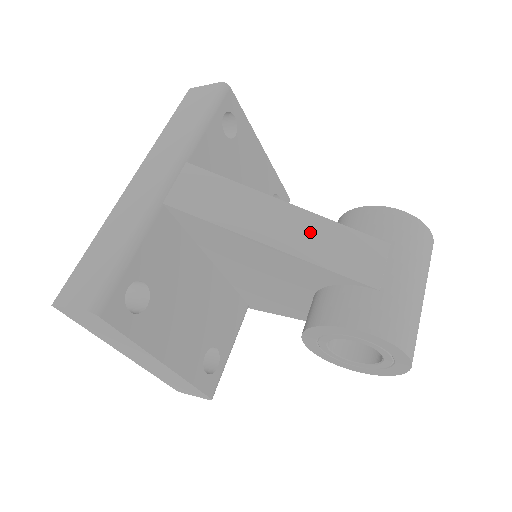
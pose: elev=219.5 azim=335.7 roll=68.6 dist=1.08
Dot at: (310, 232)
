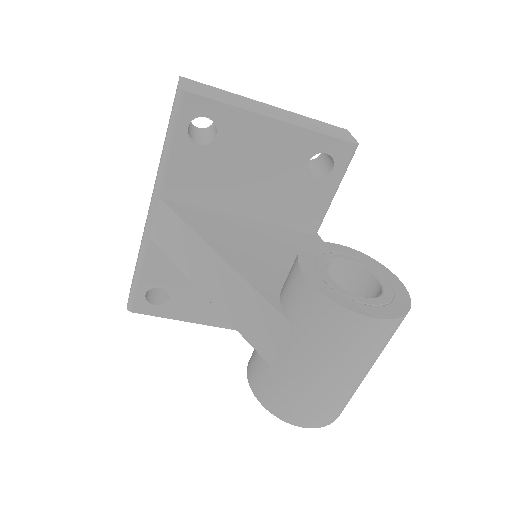
Dot at: (229, 289)
